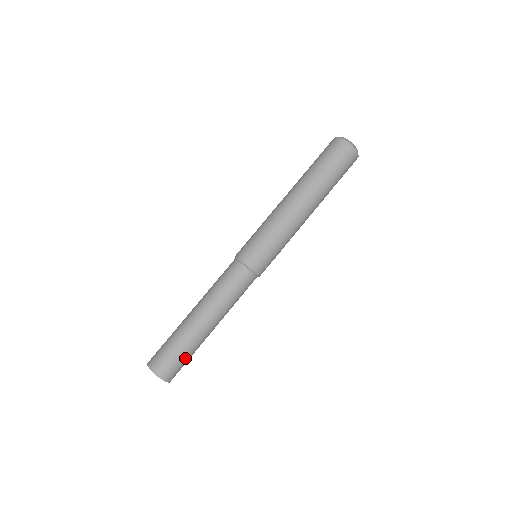
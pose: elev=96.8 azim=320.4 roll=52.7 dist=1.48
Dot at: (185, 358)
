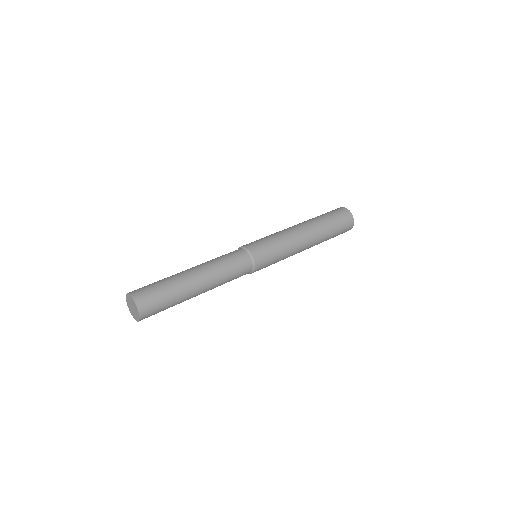
Dot at: (162, 290)
